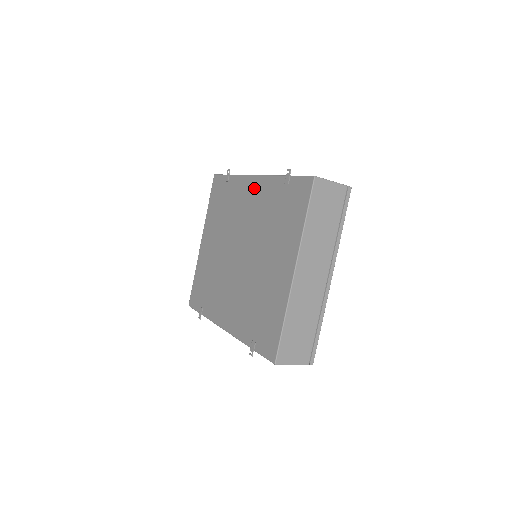
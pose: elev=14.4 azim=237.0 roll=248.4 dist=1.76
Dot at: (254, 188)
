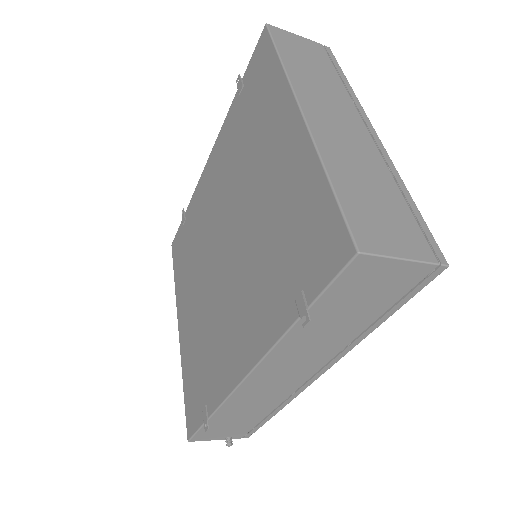
Dot at: (212, 166)
